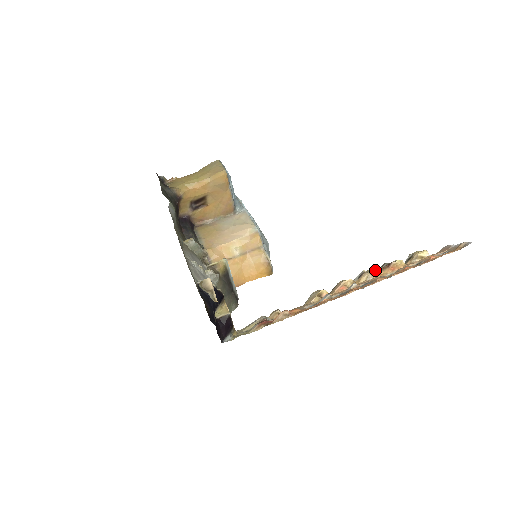
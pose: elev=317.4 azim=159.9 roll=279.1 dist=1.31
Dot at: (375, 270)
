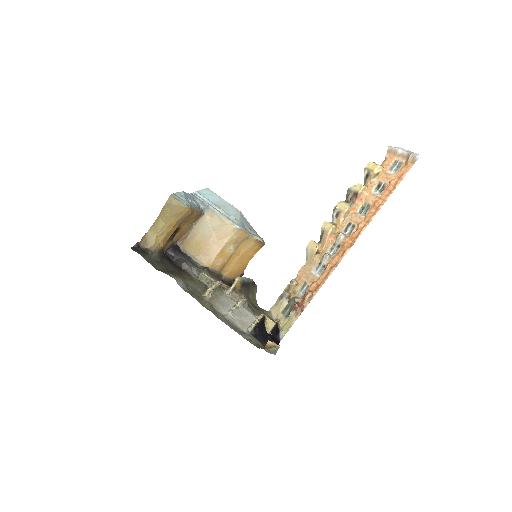
Dot at: (348, 208)
